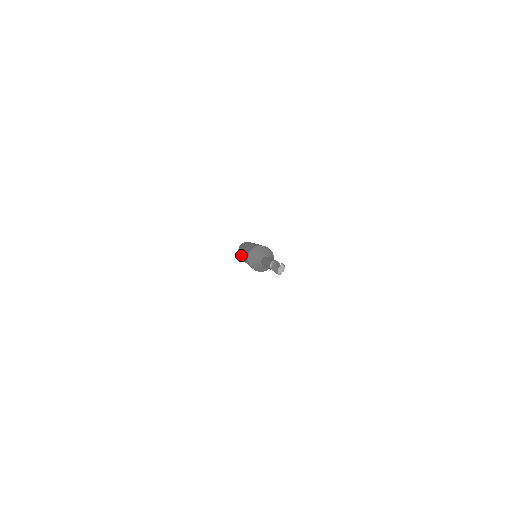
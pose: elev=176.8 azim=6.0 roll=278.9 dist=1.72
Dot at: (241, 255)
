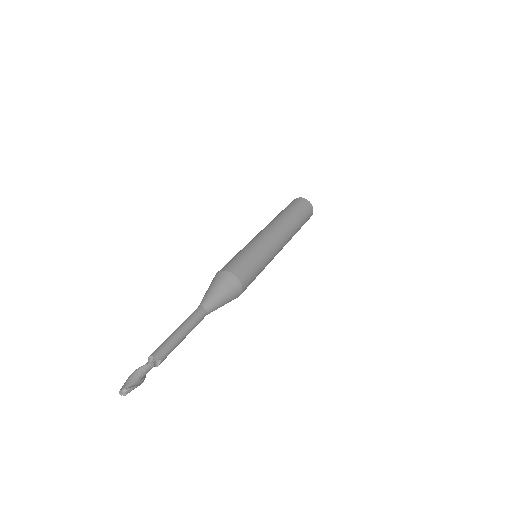
Dot at: occluded
